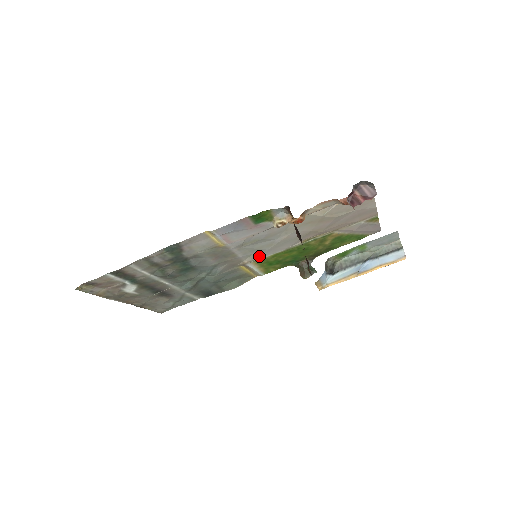
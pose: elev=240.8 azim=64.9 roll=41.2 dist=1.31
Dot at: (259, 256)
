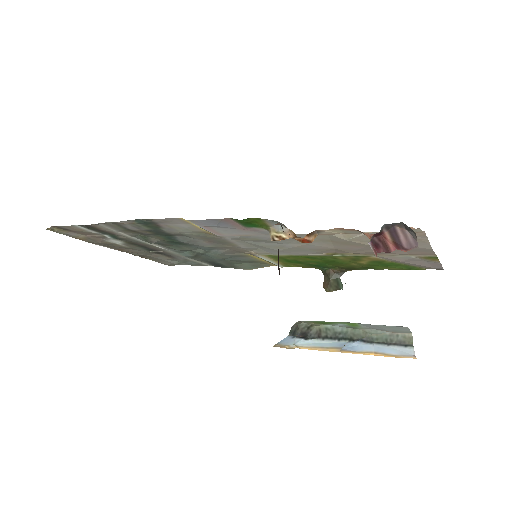
Dot at: (269, 252)
